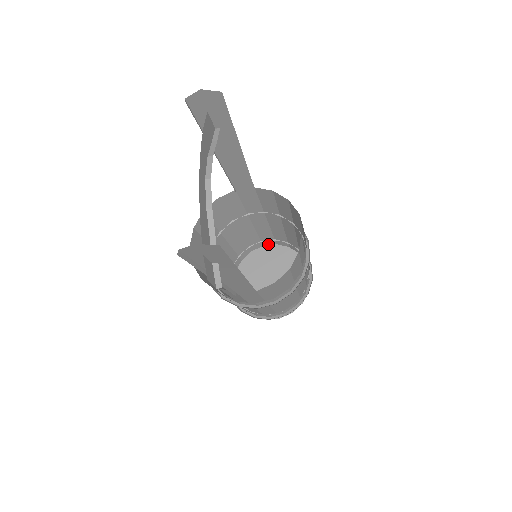
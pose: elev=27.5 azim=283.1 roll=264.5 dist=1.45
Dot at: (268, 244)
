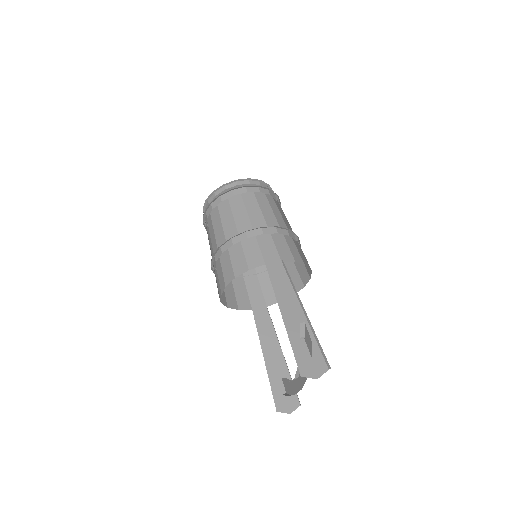
Dot at: (242, 180)
